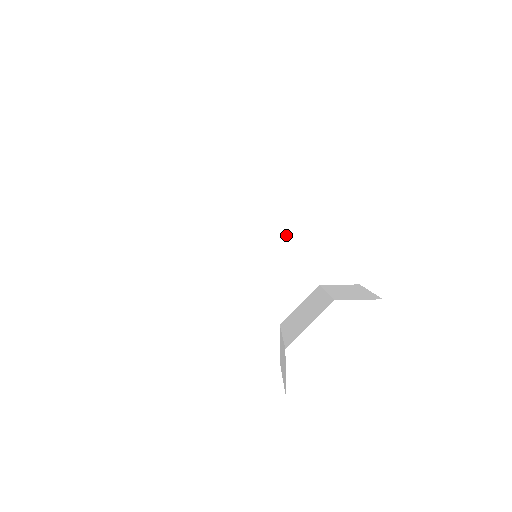
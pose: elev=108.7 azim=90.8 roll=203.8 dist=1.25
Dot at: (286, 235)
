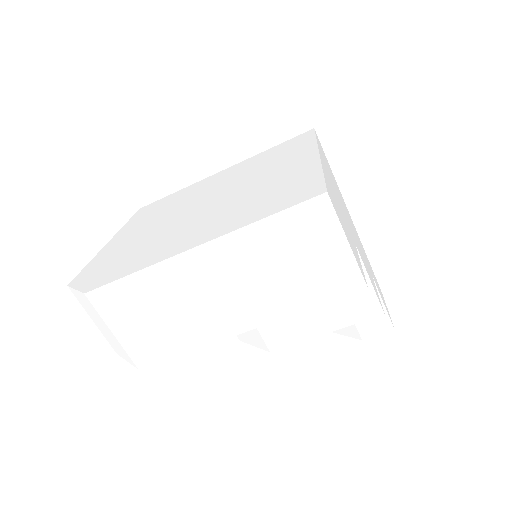
Dot at: occluded
